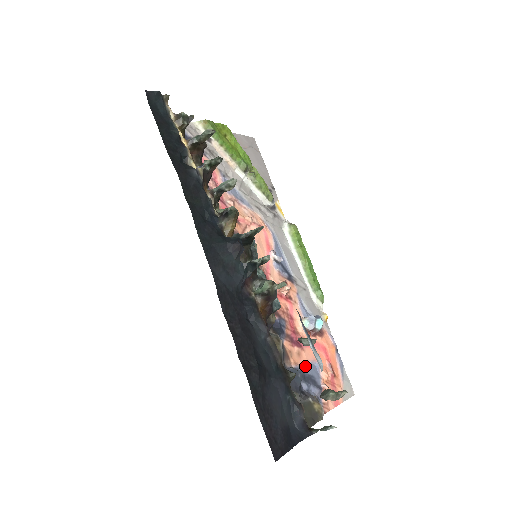
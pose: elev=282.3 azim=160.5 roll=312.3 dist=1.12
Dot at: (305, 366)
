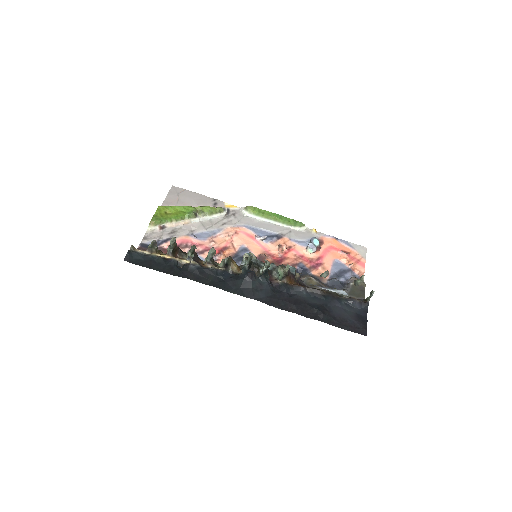
Dot at: (332, 270)
